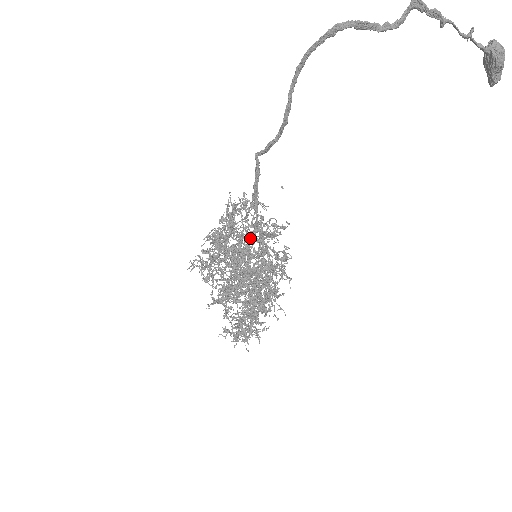
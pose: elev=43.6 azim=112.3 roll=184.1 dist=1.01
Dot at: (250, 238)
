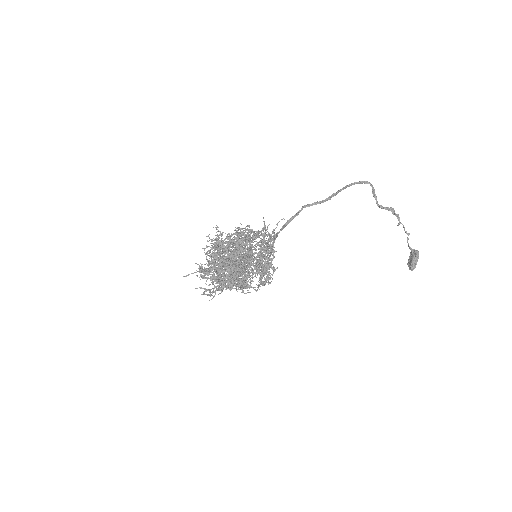
Dot at: (245, 266)
